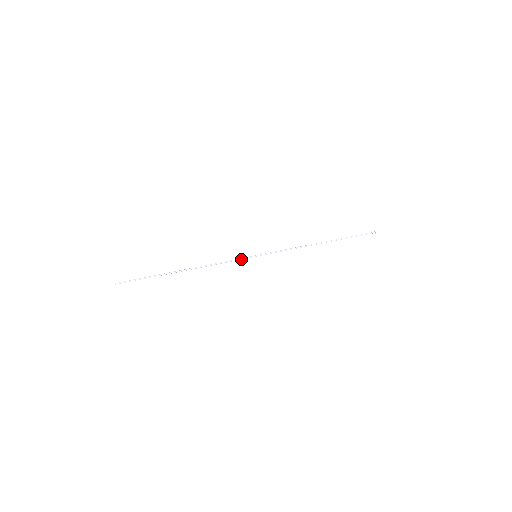
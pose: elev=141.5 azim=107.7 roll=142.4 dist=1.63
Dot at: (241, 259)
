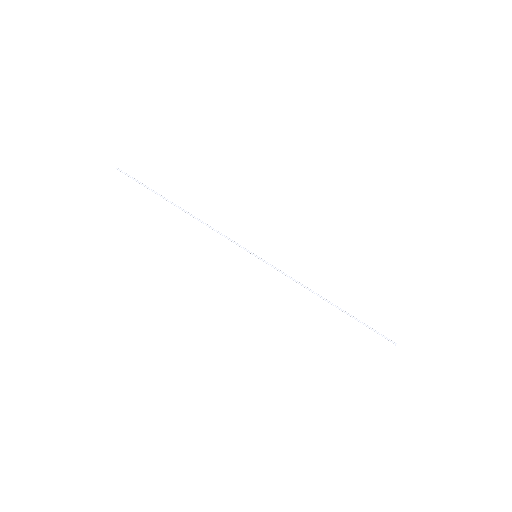
Dot at: (240, 246)
